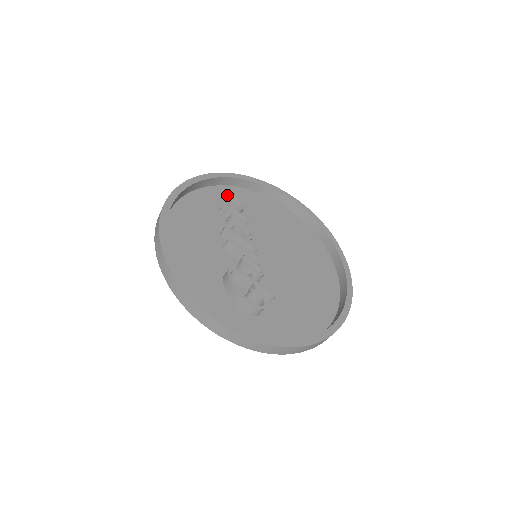
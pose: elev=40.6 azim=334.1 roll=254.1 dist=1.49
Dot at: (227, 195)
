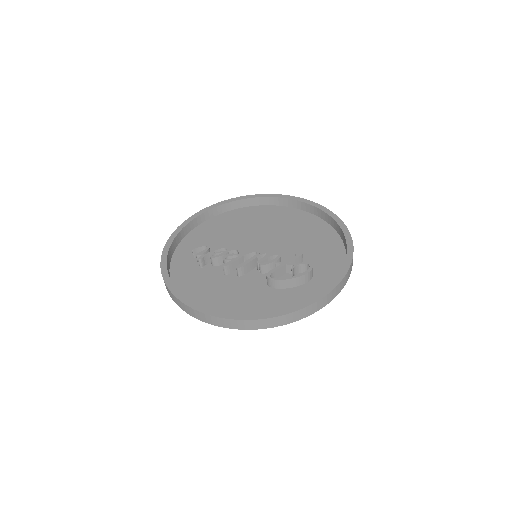
Dot at: (184, 256)
